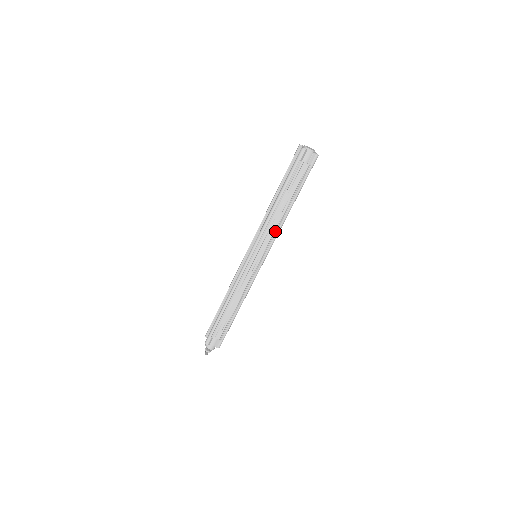
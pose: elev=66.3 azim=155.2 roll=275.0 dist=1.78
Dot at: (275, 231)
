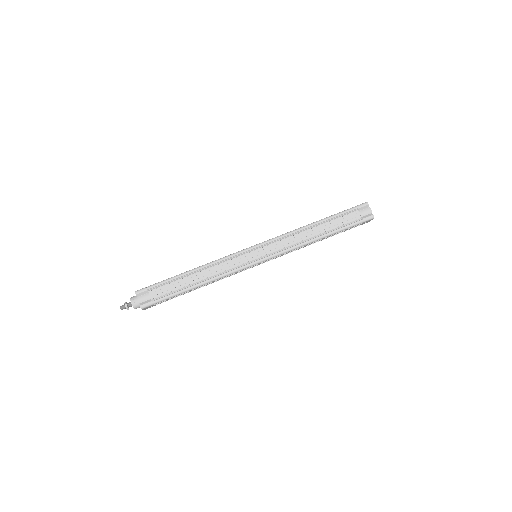
Dot at: (293, 245)
